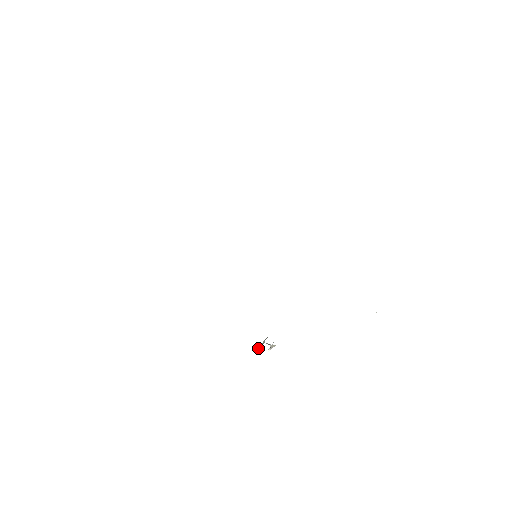
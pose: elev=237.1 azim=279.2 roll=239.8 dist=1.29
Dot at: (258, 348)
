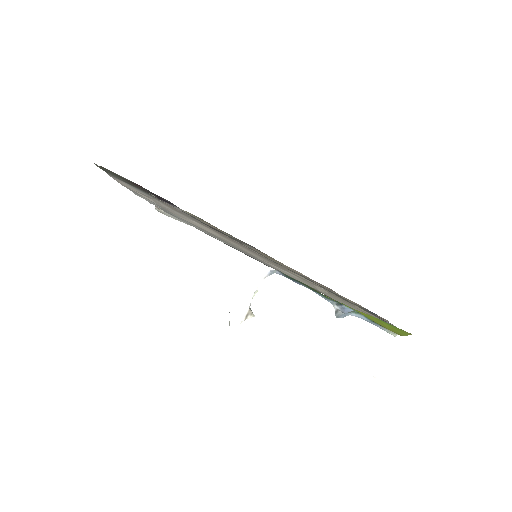
Dot at: occluded
